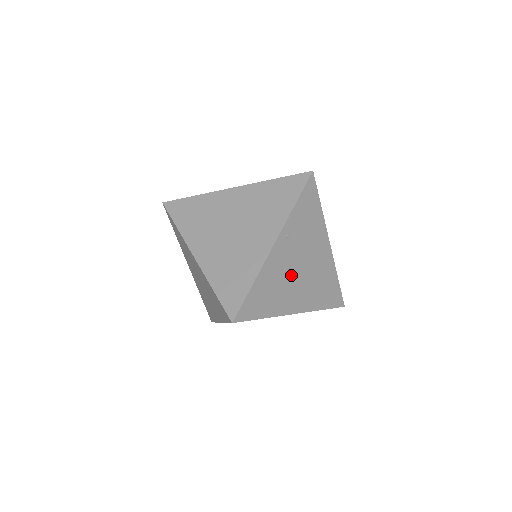
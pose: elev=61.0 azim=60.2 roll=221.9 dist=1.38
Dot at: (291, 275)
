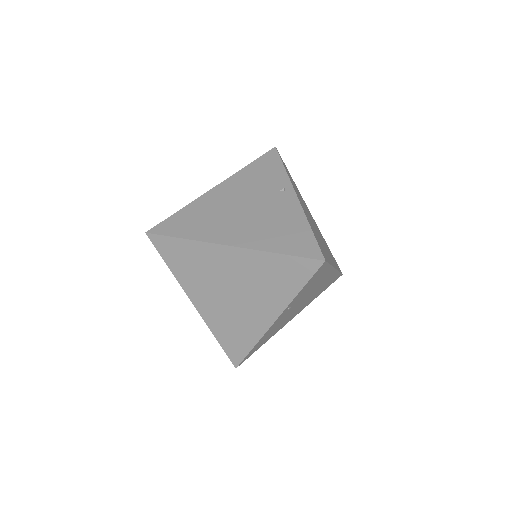
Dot at: (291, 313)
